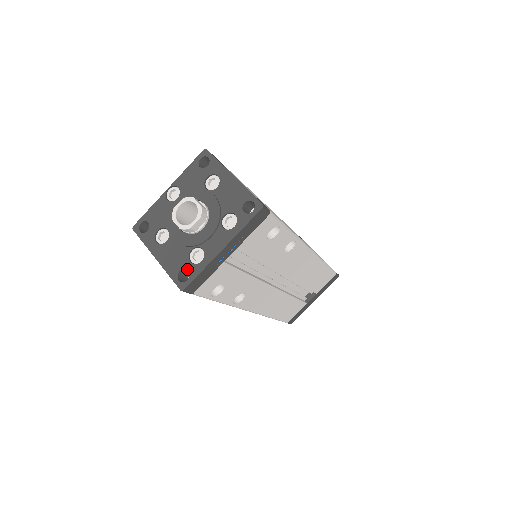
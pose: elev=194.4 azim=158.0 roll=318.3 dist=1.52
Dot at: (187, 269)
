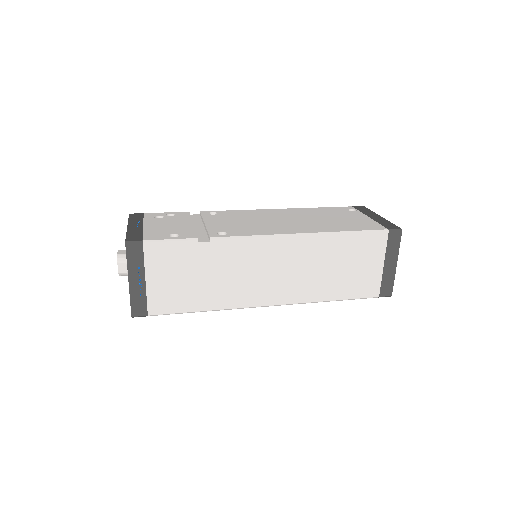
Dot at: occluded
